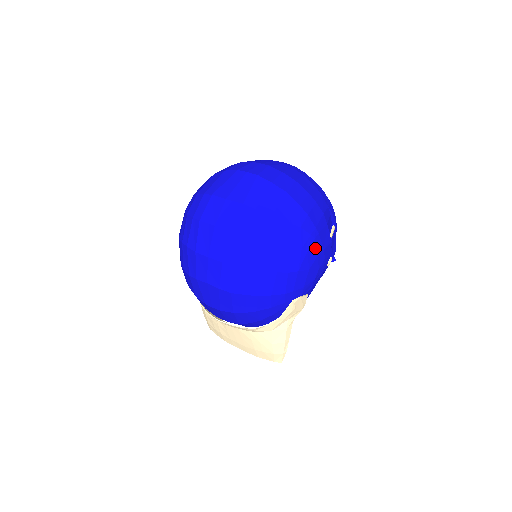
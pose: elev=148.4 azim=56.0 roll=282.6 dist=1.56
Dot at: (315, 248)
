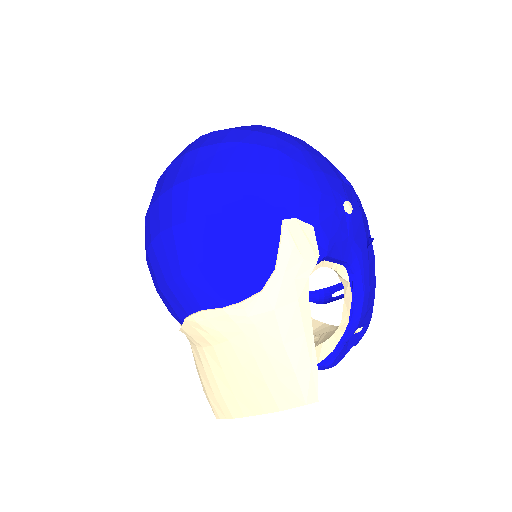
Dot at: (304, 161)
